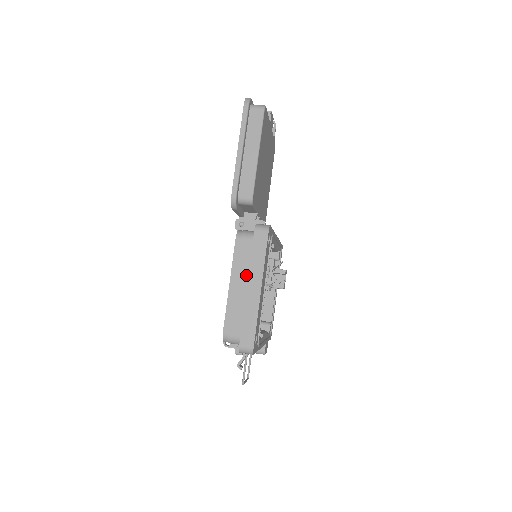
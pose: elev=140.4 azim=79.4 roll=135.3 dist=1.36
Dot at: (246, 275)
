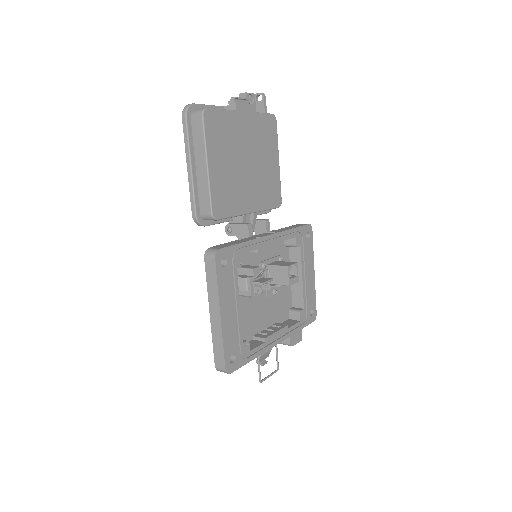
Dot at: occluded
